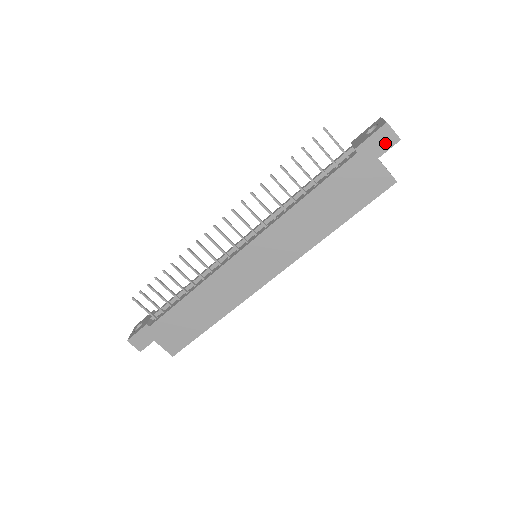
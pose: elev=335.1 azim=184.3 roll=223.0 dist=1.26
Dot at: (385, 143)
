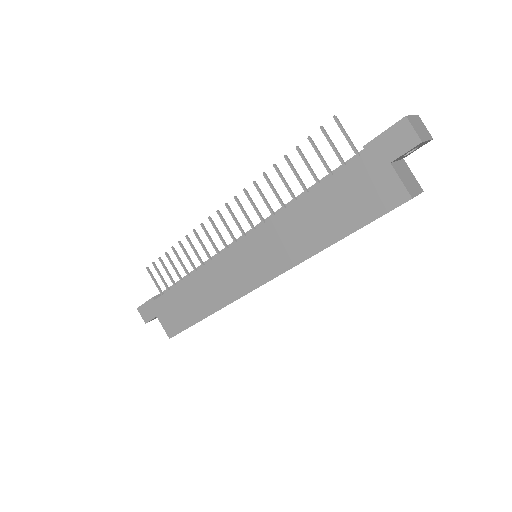
Dot at: (401, 144)
